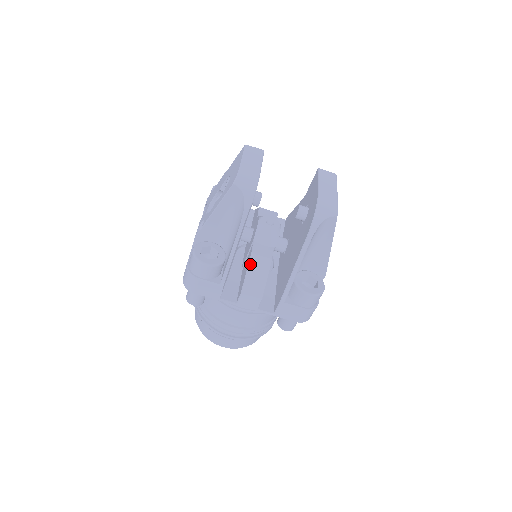
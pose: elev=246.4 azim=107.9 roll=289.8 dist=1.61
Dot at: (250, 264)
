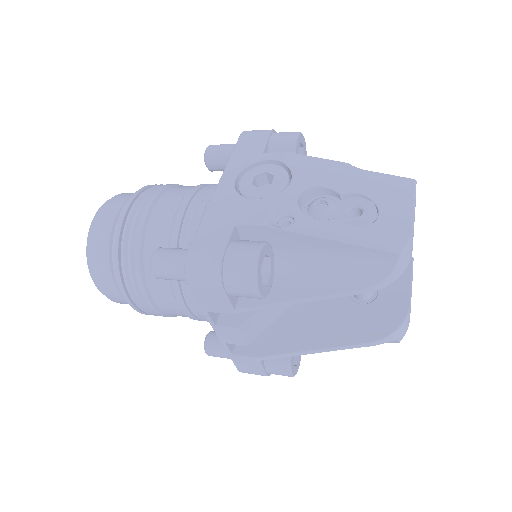
Dot at: occluded
